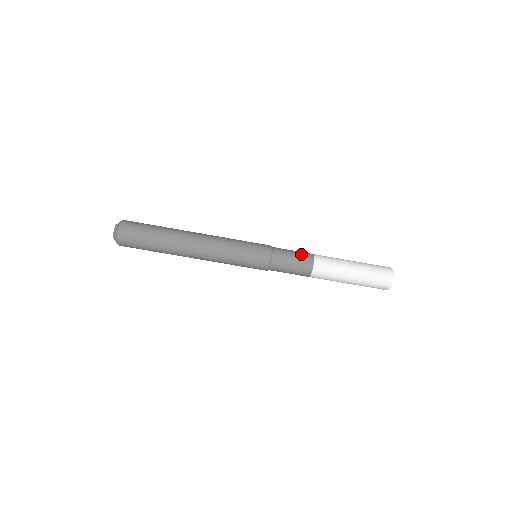
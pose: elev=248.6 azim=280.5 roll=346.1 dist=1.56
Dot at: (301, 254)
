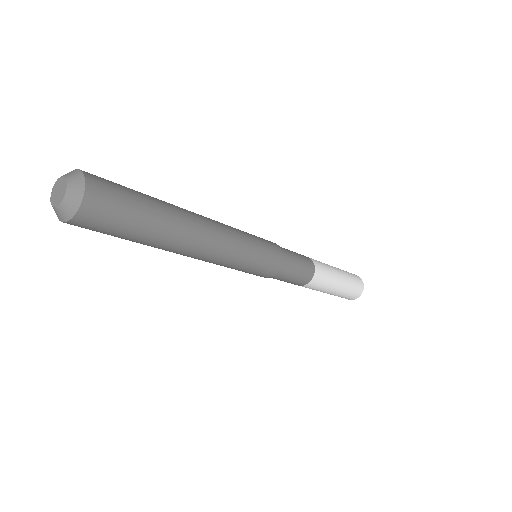
Dot at: (306, 268)
